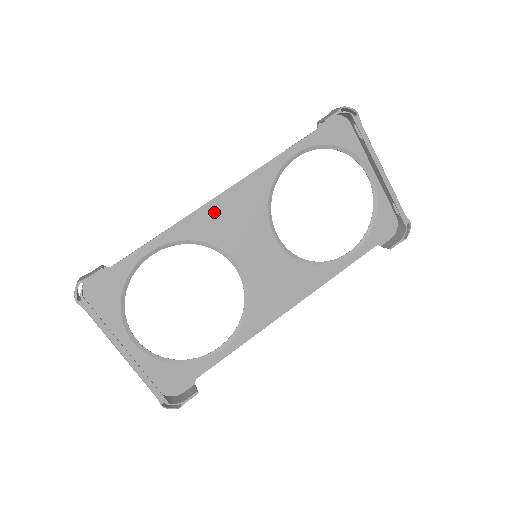
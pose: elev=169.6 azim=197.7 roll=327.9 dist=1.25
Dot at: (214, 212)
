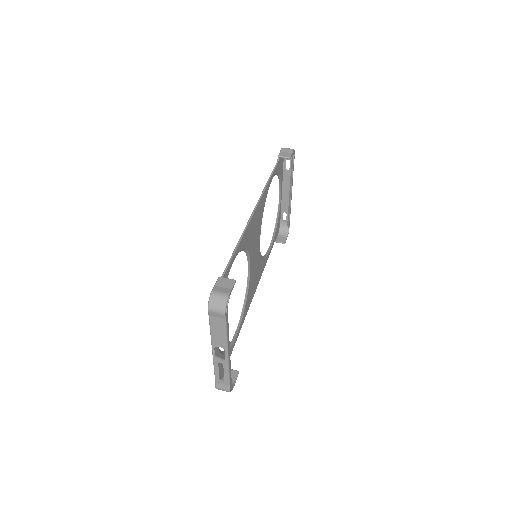
Dot at: (252, 224)
